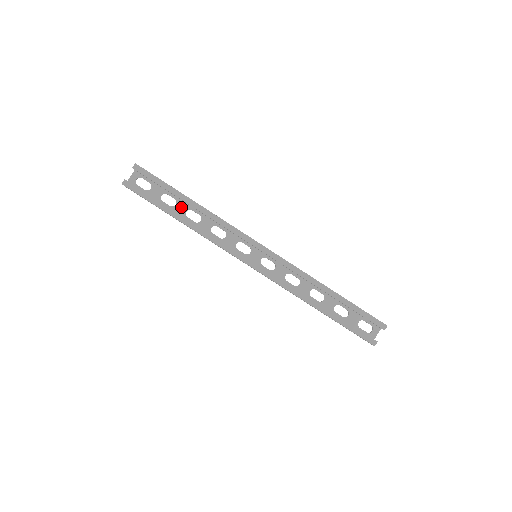
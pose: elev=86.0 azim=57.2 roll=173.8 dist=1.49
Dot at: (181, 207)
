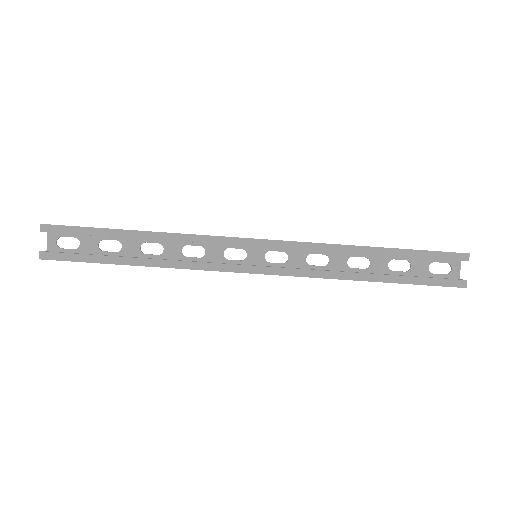
Dot at: (130, 246)
